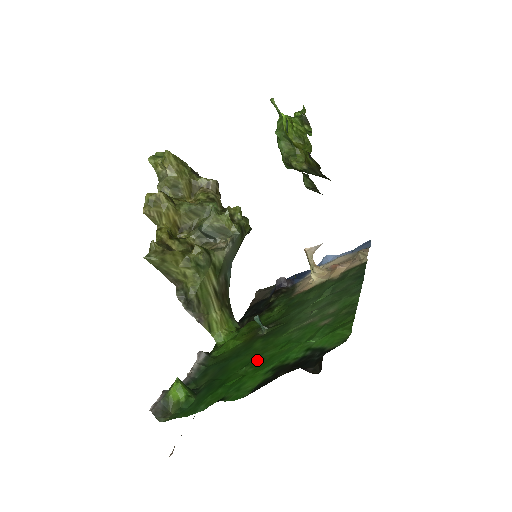
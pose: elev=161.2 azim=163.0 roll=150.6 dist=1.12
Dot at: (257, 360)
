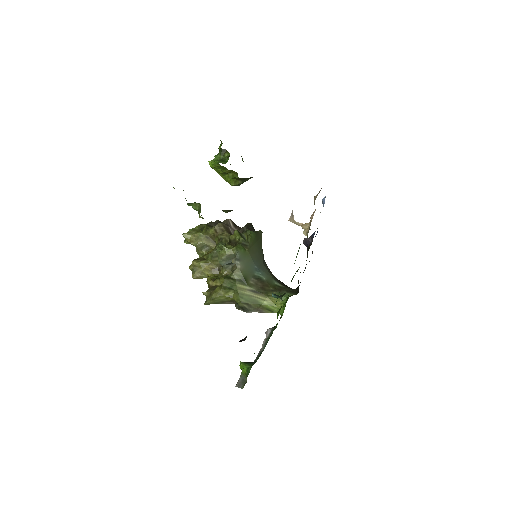
Dot at: occluded
